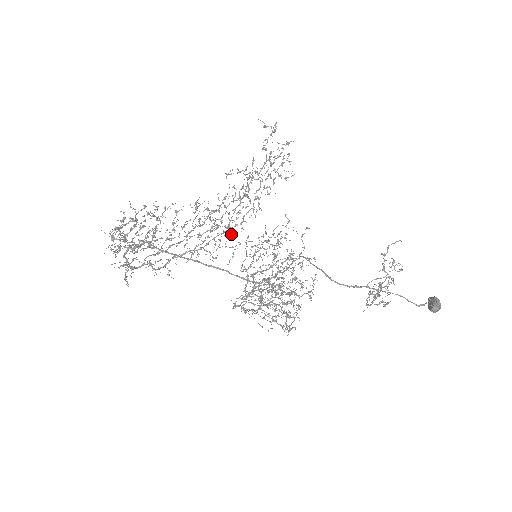
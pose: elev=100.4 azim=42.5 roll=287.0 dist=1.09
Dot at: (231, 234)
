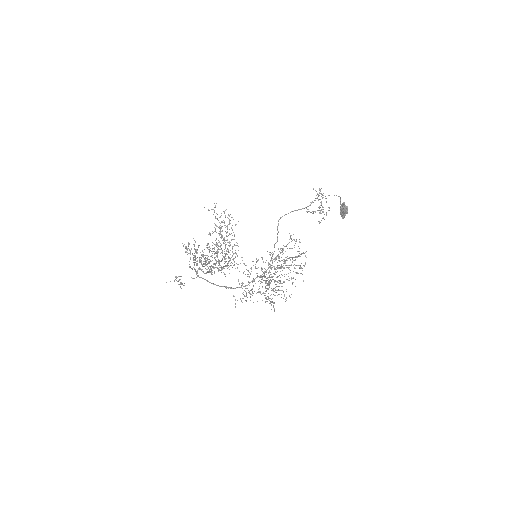
Dot at: (234, 258)
